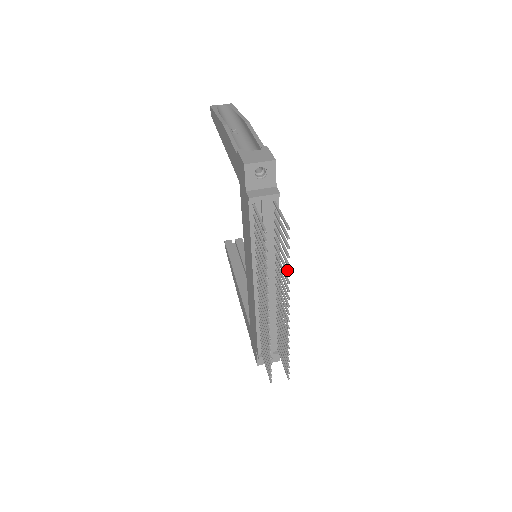
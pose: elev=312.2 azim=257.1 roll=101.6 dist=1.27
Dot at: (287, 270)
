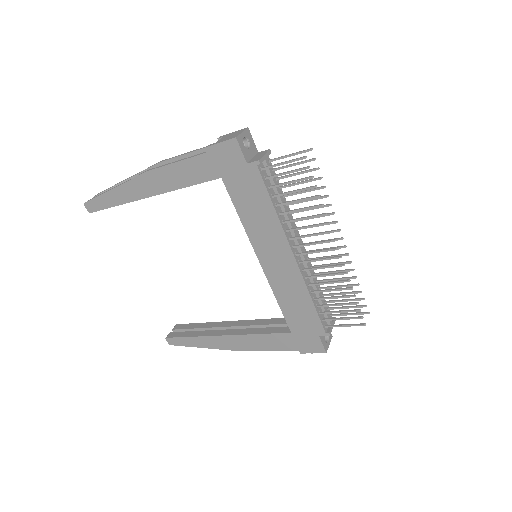
Dot at: (323, 196)
